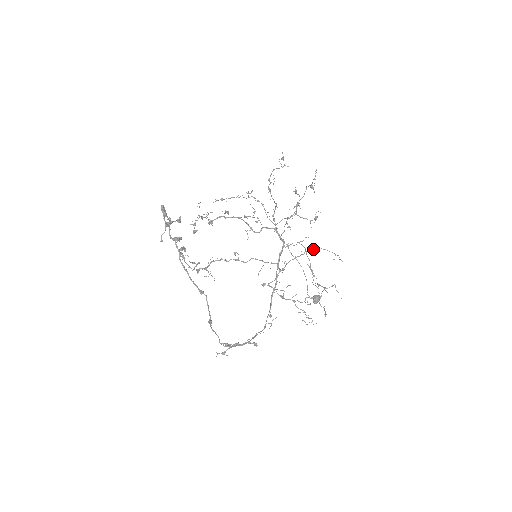
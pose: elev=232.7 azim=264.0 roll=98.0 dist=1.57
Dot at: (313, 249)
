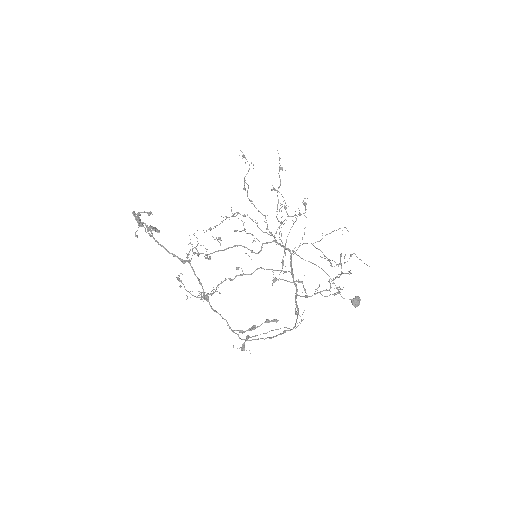
Dot at: (320, 240)
